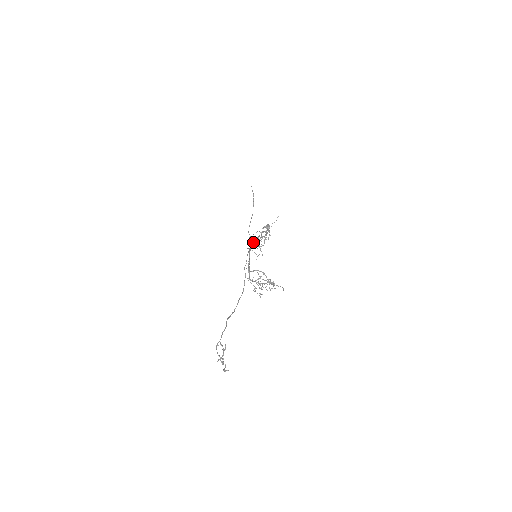
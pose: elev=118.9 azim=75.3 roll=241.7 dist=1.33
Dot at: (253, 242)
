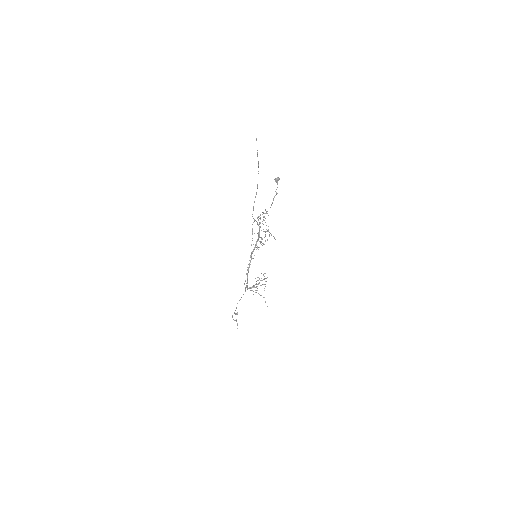
Dot at: (253, 250)
